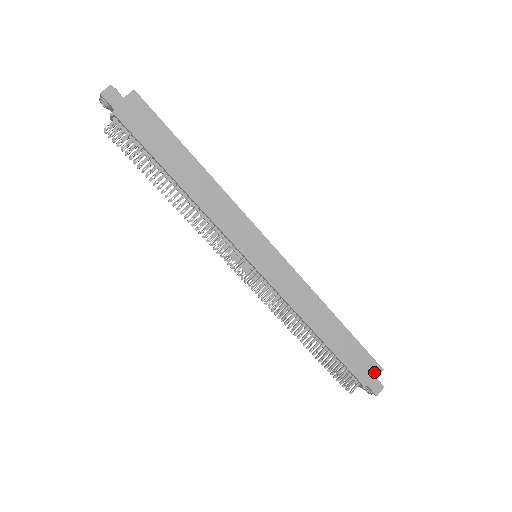
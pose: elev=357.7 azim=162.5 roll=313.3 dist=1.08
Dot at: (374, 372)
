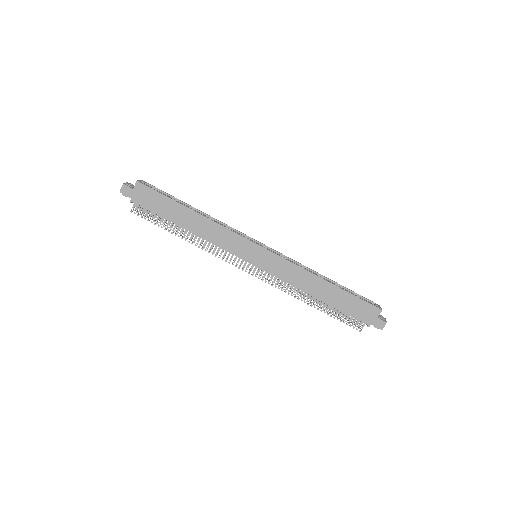
Dot at: (374, 314)
